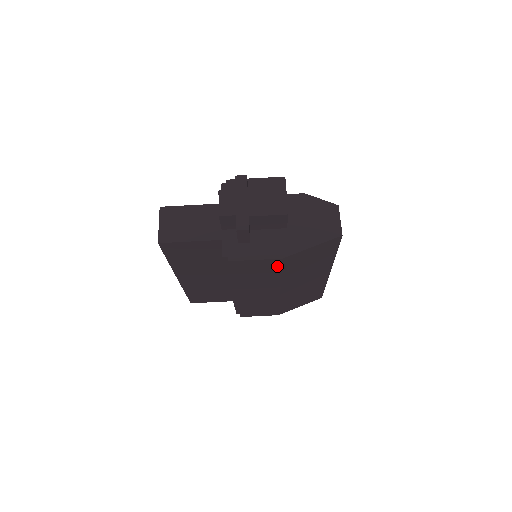
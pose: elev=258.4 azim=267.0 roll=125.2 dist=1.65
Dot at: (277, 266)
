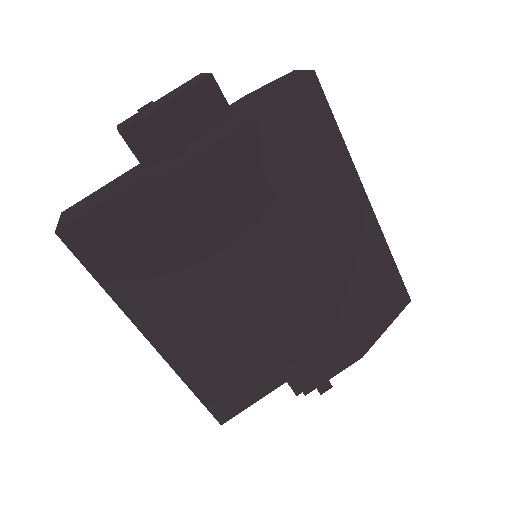
Dot at: (248, 162)
